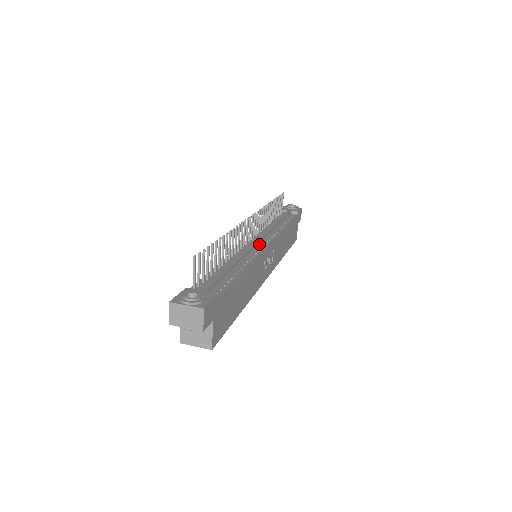
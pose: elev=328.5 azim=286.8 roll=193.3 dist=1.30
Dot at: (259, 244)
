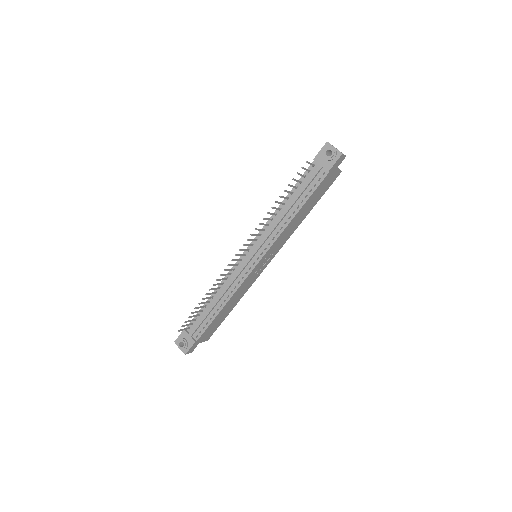
Dot at: (249, 263)
